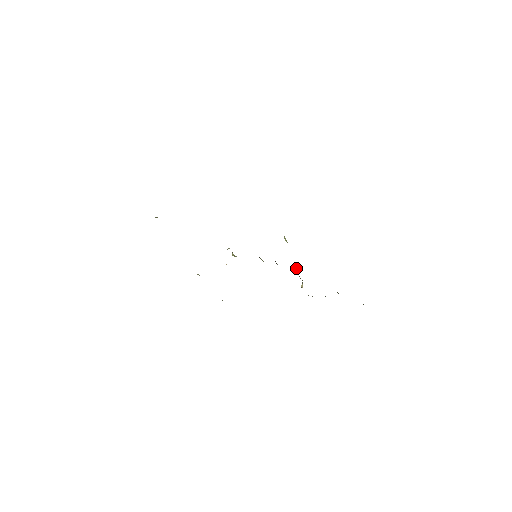
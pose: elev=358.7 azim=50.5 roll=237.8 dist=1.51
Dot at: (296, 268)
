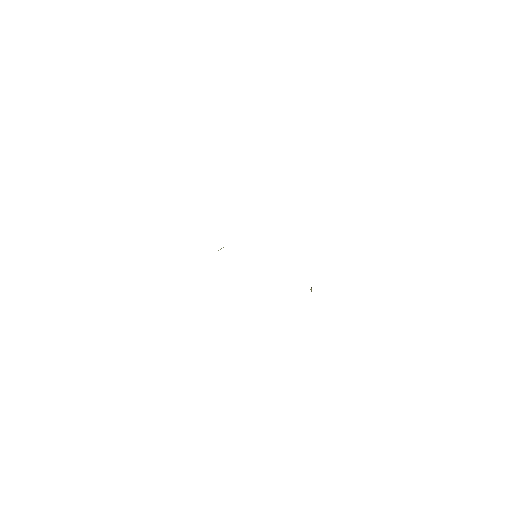
Dot at: occluded
